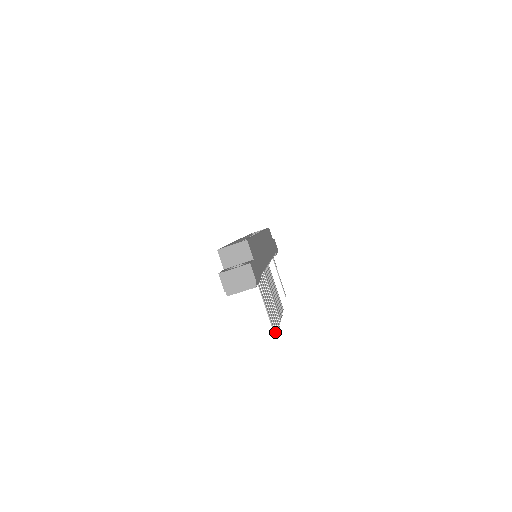
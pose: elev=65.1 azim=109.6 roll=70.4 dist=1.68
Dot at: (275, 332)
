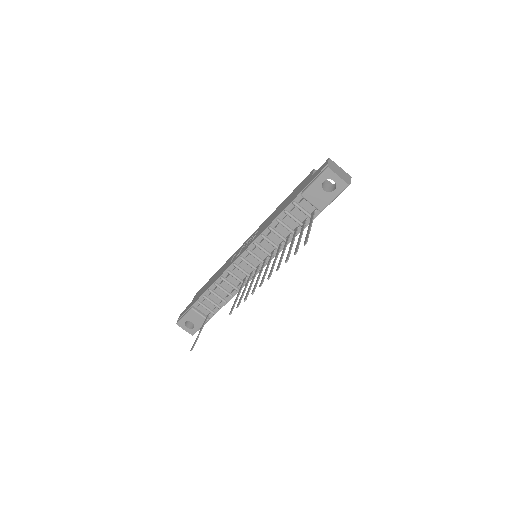
Dot at: (305, 242)
